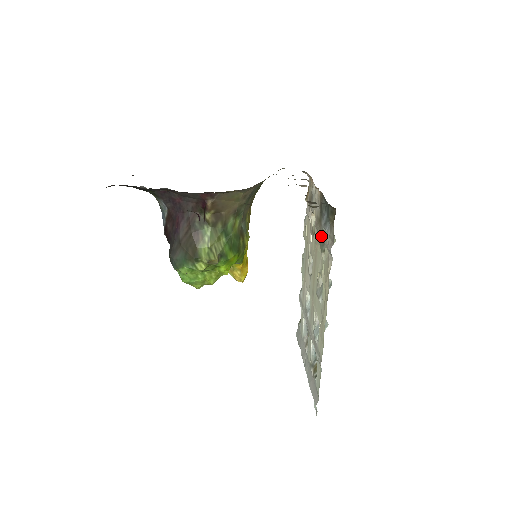
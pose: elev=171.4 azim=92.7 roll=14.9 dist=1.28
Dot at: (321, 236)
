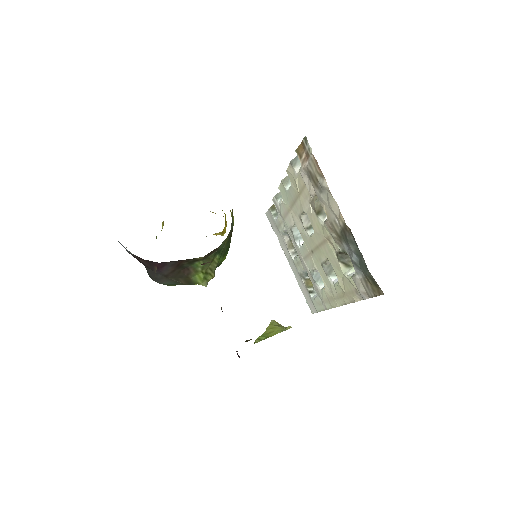
Dot at: (340, 252)
